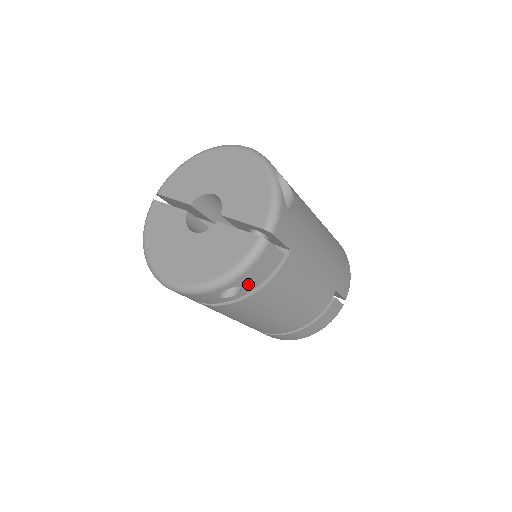
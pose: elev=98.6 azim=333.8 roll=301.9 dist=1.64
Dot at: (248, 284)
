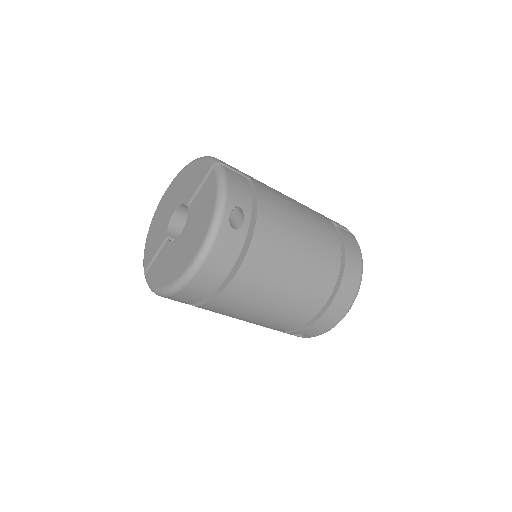
Dot at: (242, 203)
